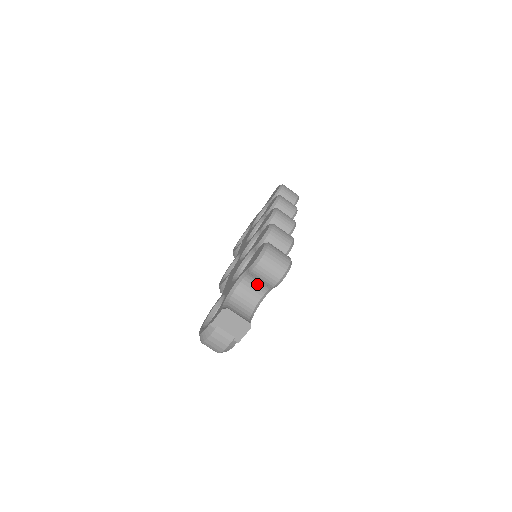
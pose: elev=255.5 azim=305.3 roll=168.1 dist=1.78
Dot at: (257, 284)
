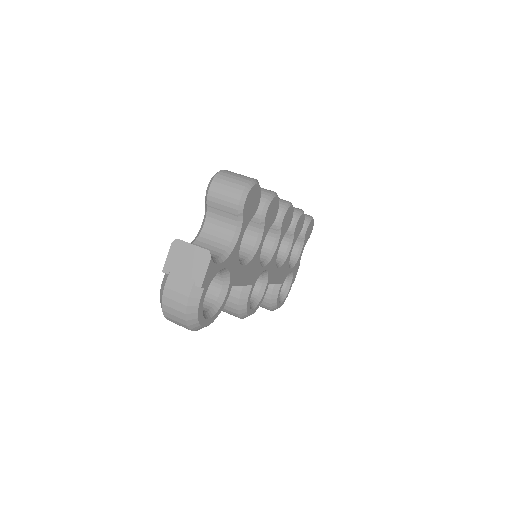
Dot at: (222, 221)
